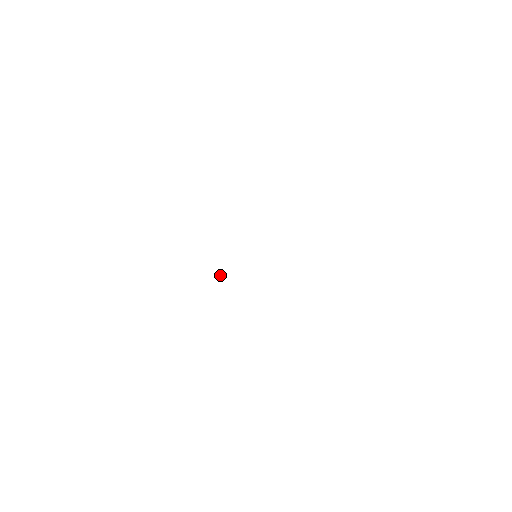
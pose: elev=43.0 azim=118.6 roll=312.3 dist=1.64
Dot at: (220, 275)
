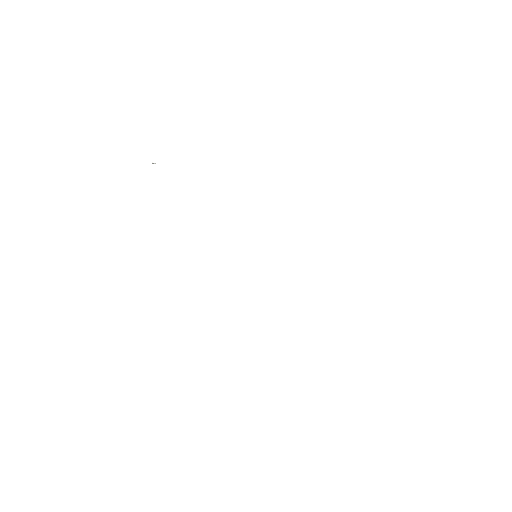
Dot at: occluded
